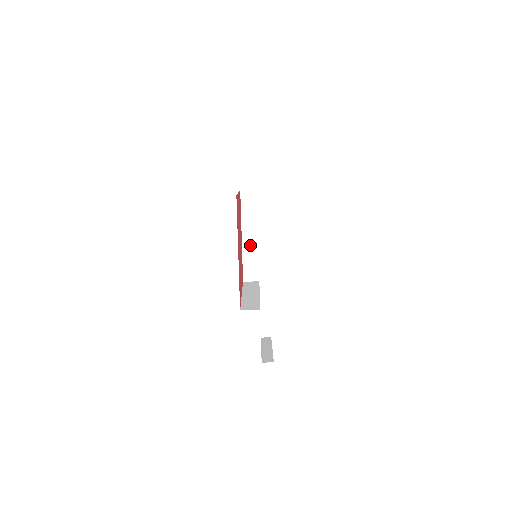
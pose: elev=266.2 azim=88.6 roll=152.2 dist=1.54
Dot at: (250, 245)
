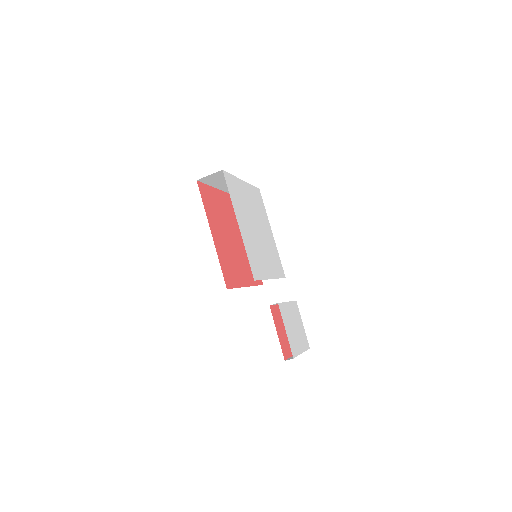
Dot at: occluded
